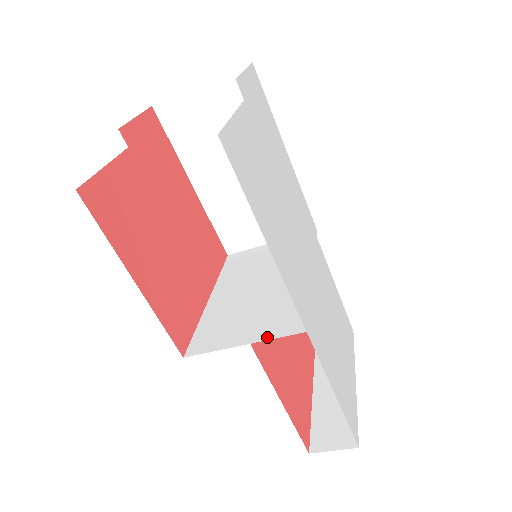
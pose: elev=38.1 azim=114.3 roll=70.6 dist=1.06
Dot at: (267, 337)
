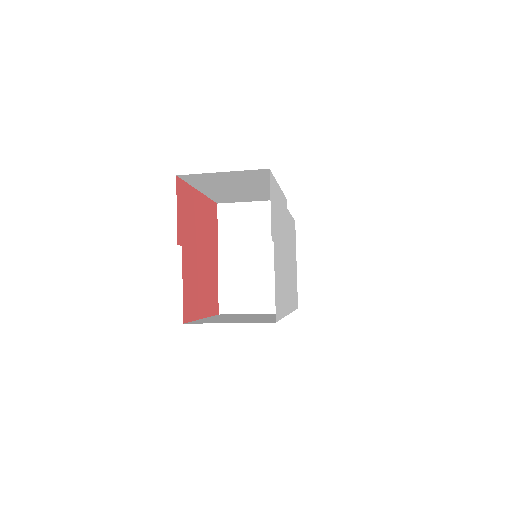
Dot at: (268, 311)
